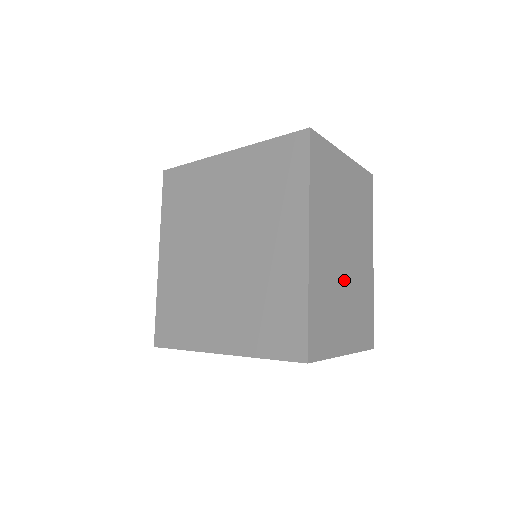
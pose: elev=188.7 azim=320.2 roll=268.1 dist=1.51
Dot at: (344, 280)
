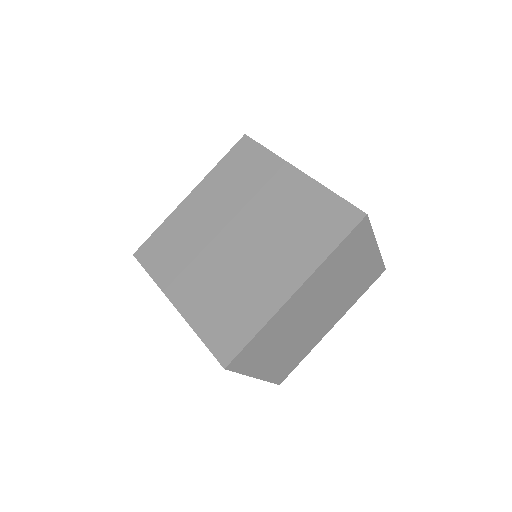
Dot at: (299, 330)
